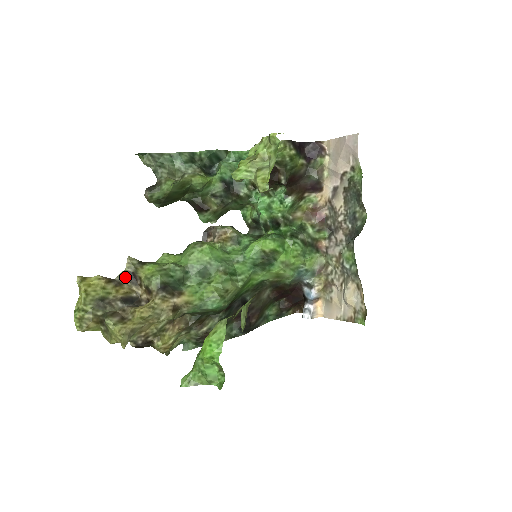
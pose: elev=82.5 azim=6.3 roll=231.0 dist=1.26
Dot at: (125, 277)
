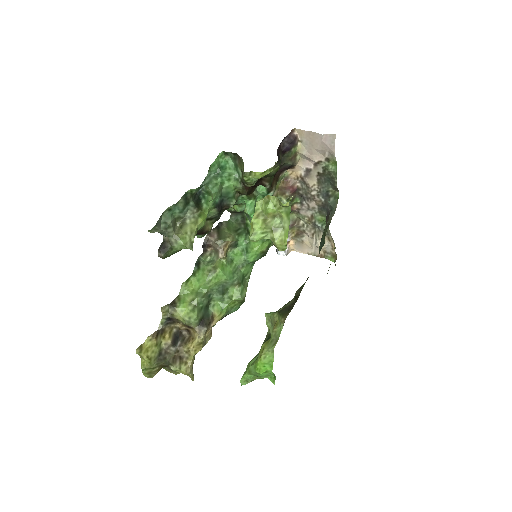
Dot at: (164, 323)
